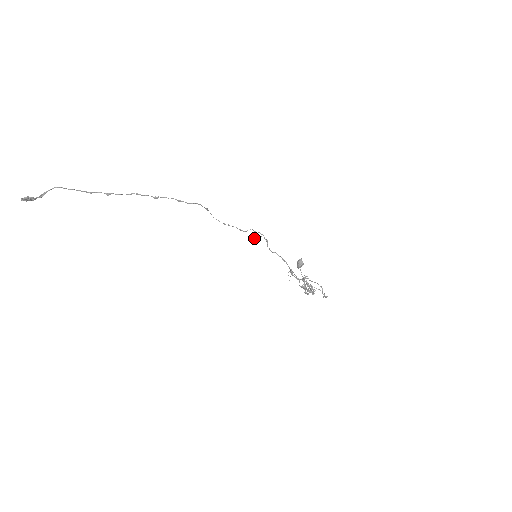
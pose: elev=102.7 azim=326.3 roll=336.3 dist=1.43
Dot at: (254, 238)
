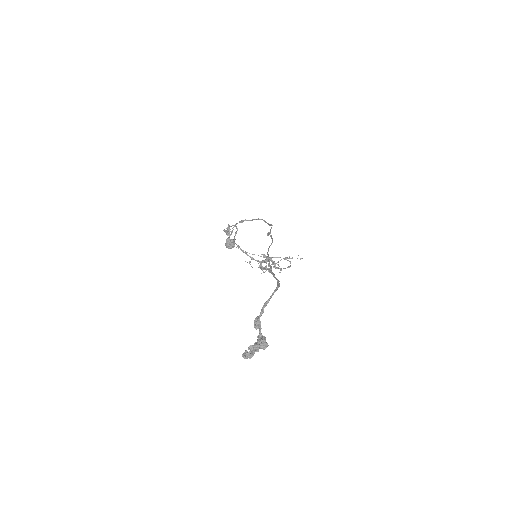
Dot at: (230, 235)
